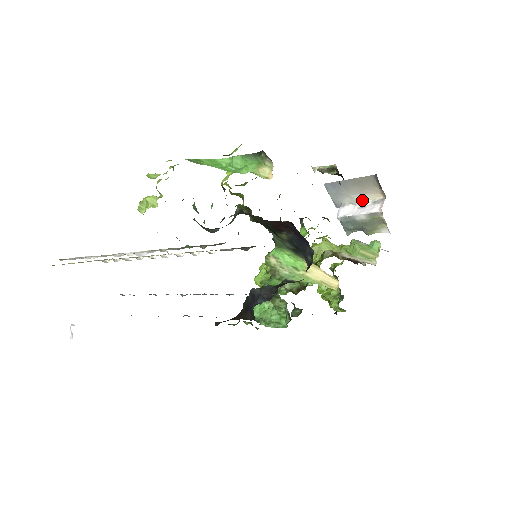
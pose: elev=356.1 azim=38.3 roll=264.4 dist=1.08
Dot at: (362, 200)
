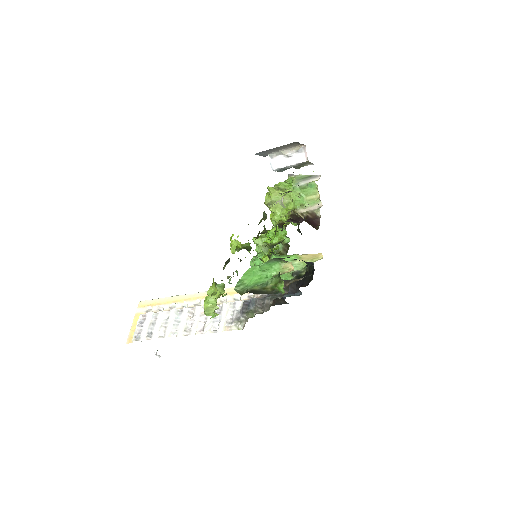
Dot at: (287, 152)
